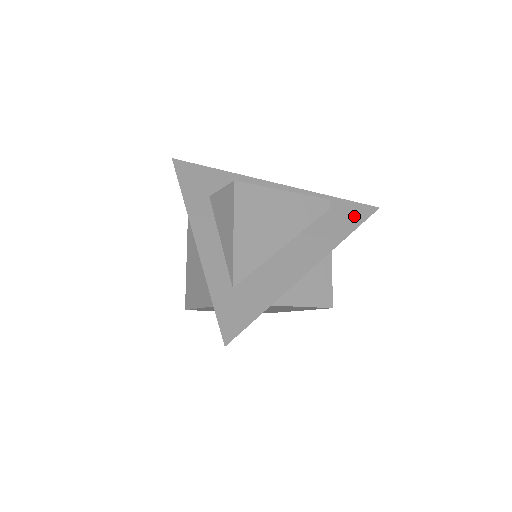
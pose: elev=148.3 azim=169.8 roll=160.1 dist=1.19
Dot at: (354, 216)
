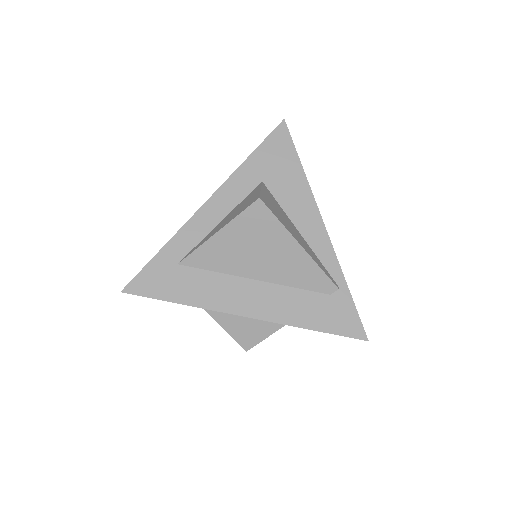
Dot at: (337, 322)
